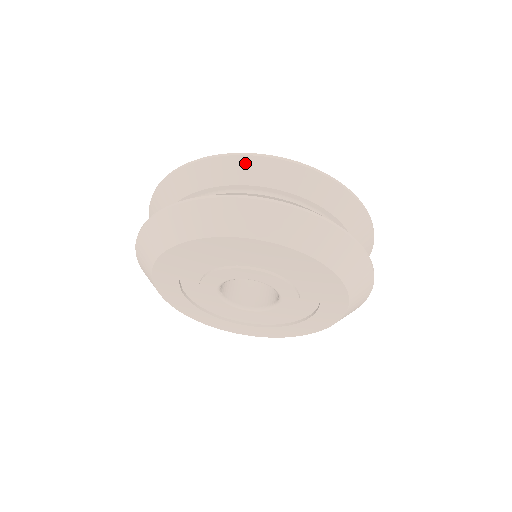
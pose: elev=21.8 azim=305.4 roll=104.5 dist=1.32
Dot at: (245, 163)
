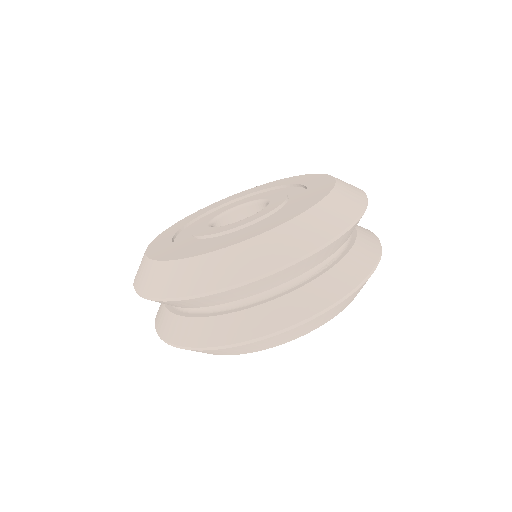
Dot at: occluded
